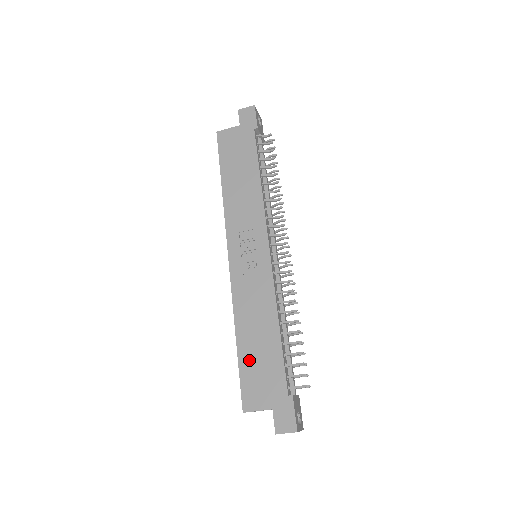
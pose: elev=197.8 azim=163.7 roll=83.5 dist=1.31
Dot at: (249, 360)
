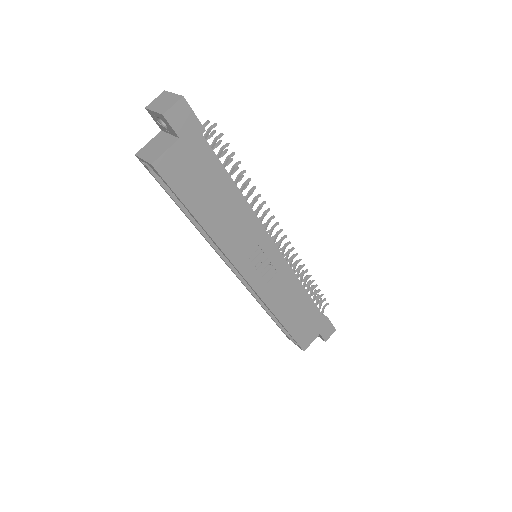
Dot at: (296, 326)
